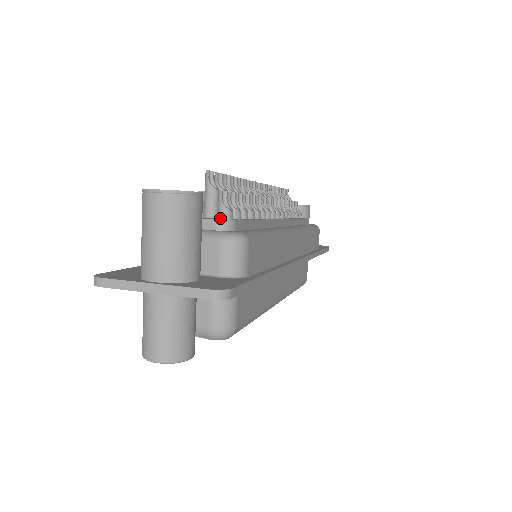
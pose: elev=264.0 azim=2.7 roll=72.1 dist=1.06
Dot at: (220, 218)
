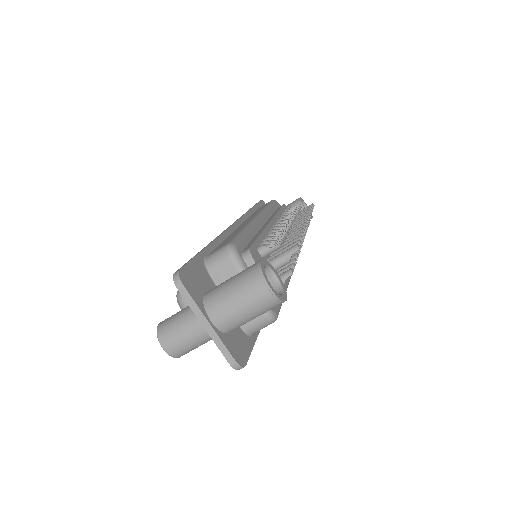
Dot at: occluded
